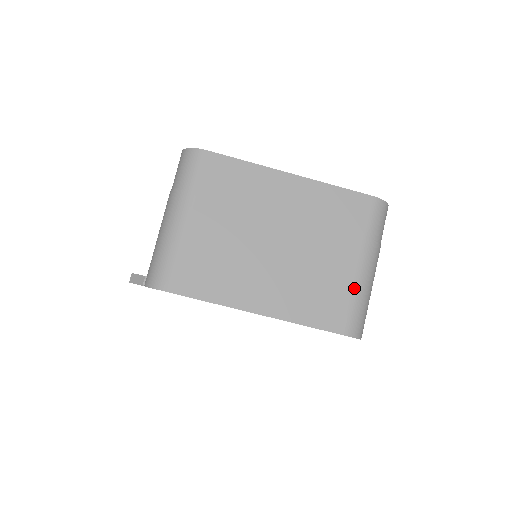
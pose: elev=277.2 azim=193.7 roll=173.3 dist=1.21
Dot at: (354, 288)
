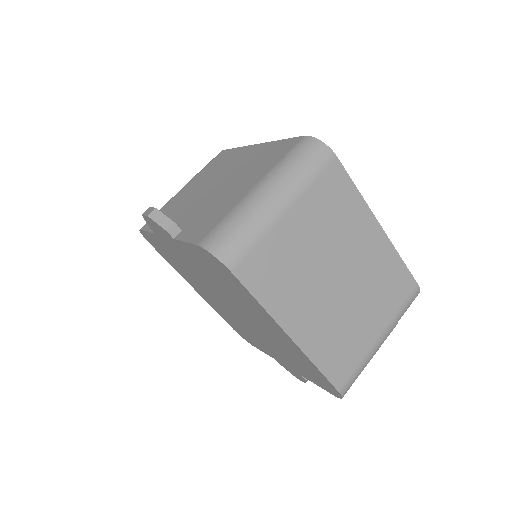
Dot at: (367, 354)
